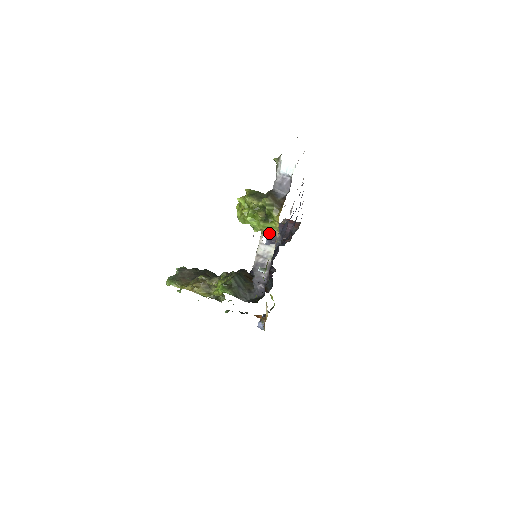
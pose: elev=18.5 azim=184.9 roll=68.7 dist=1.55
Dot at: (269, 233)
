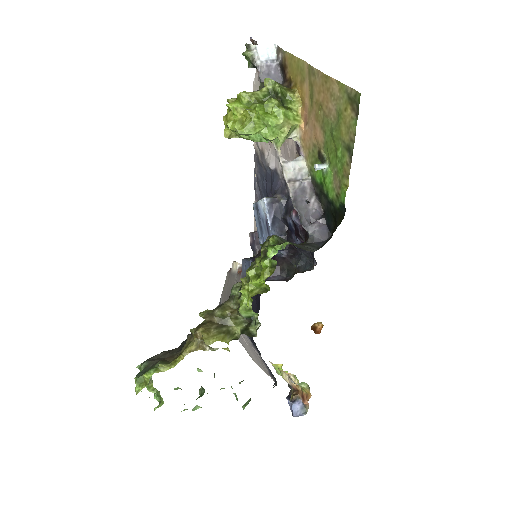
Dot at: occluded
